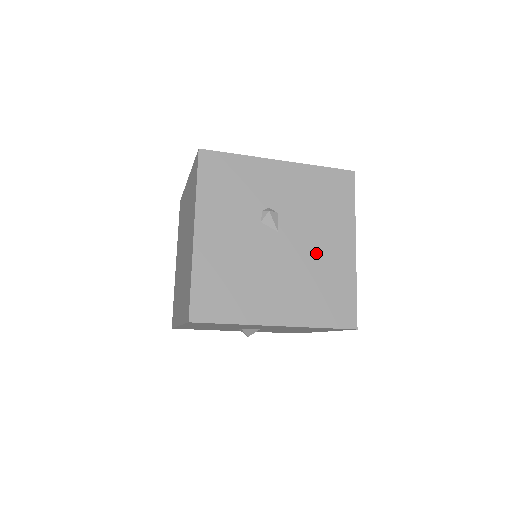
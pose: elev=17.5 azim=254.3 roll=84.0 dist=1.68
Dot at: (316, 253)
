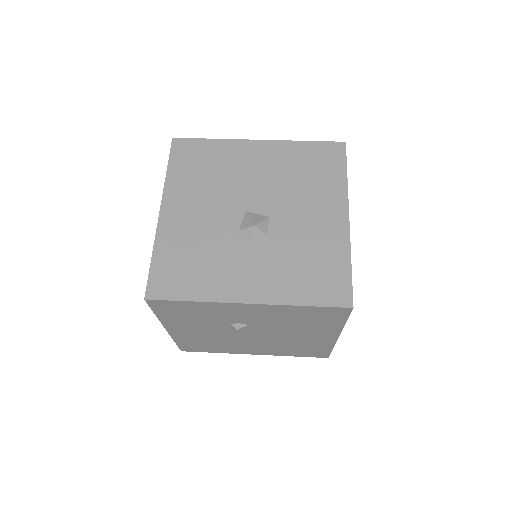
Dot at: (292, 338)
